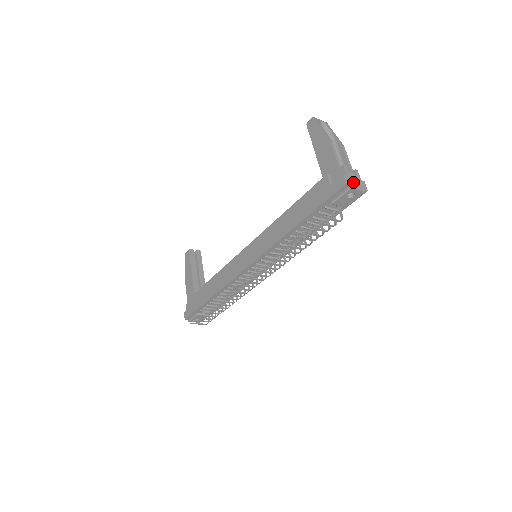
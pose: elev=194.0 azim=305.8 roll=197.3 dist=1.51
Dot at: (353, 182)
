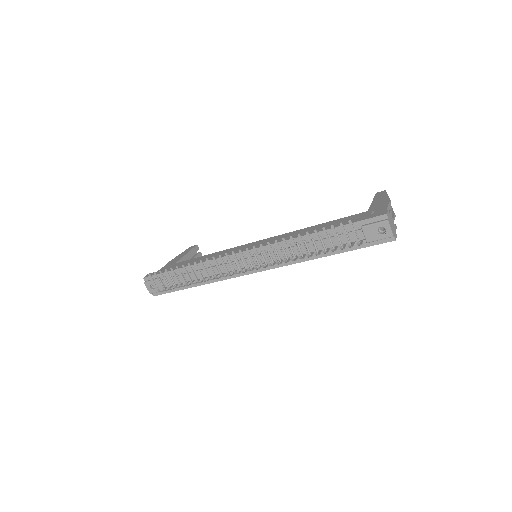
Dot at: (391, 222)
